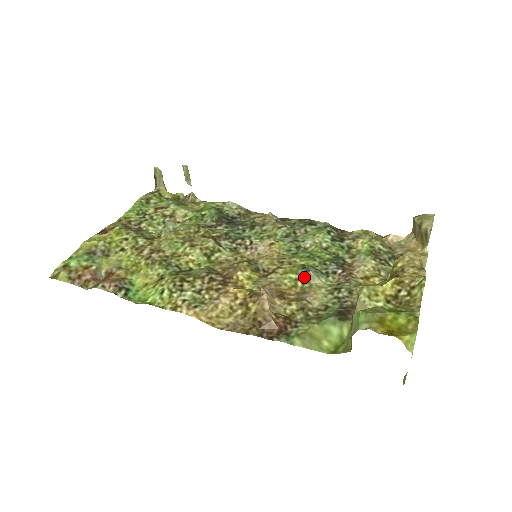
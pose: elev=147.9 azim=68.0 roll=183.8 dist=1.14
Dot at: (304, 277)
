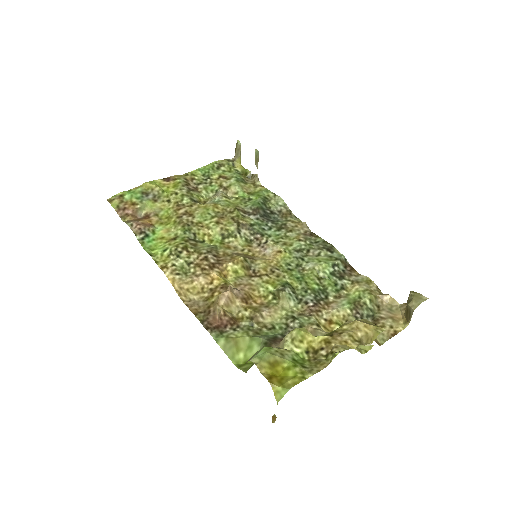
Dot at: (277, 293)
